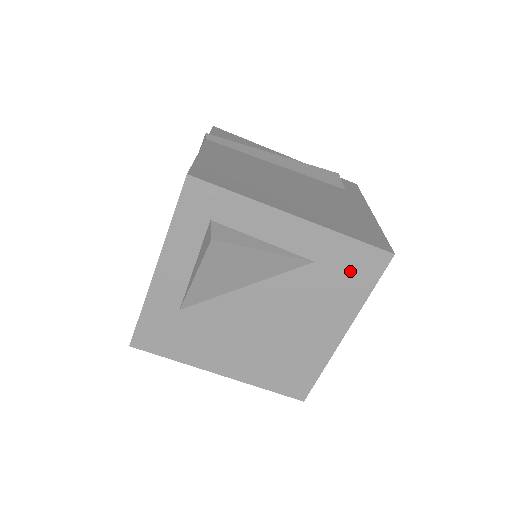
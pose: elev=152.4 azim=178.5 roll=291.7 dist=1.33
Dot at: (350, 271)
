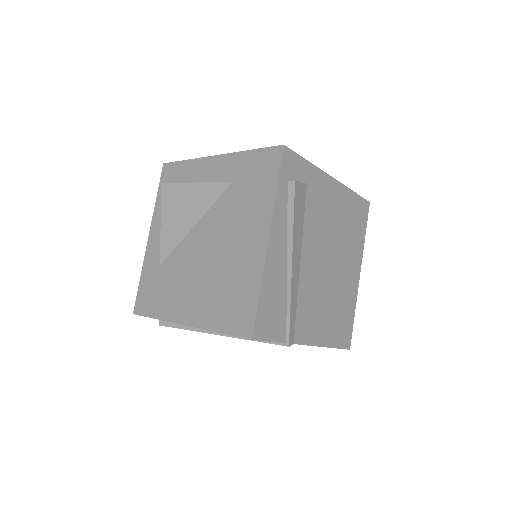
Dot at: (257, 176)
